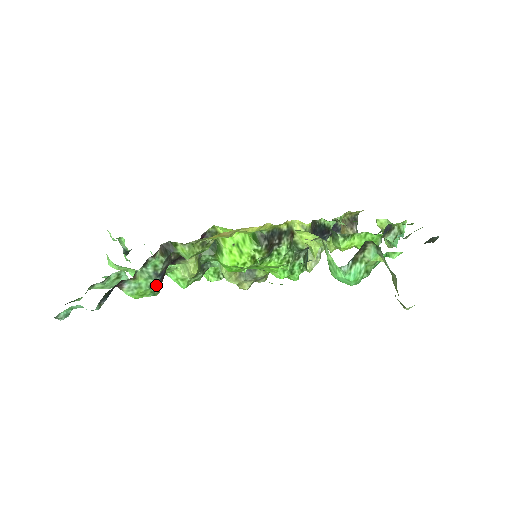
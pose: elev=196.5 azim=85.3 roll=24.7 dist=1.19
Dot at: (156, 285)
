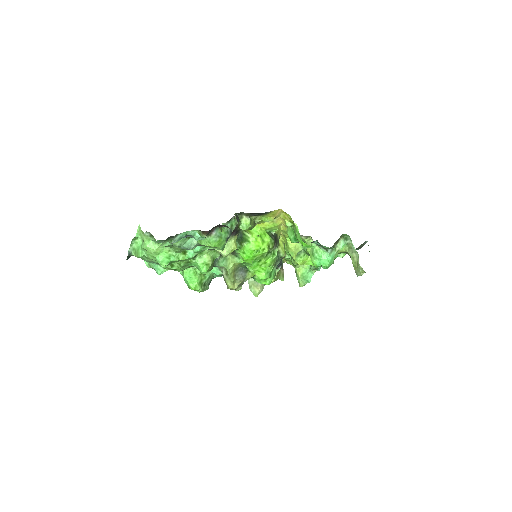
Dot at: (227, 240)
